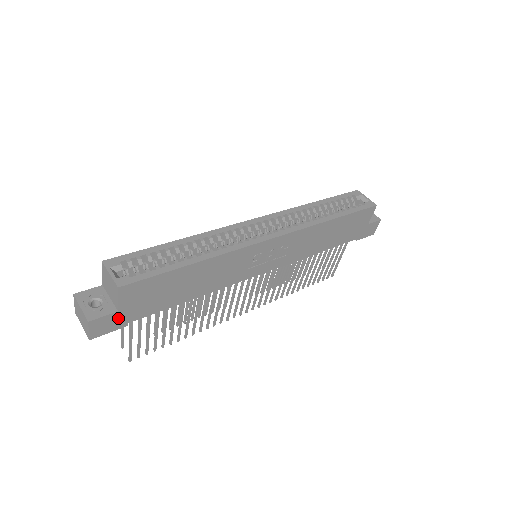
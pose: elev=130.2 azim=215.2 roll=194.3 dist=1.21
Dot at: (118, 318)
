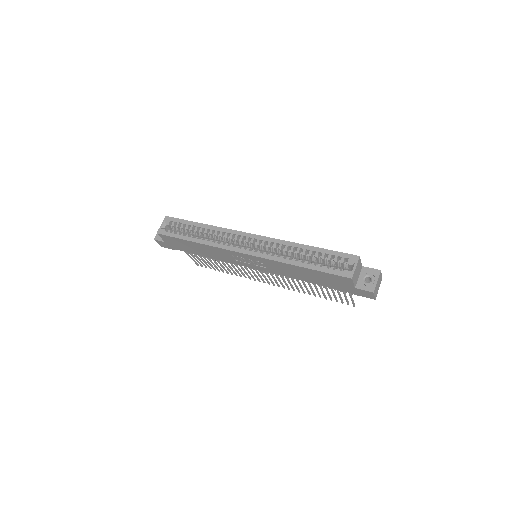
Dot at: (168, 245)
